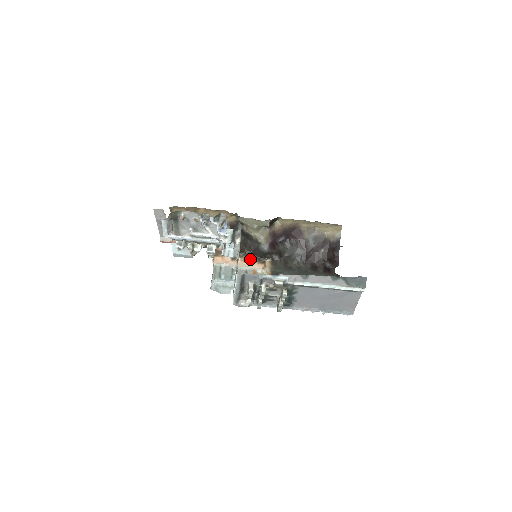
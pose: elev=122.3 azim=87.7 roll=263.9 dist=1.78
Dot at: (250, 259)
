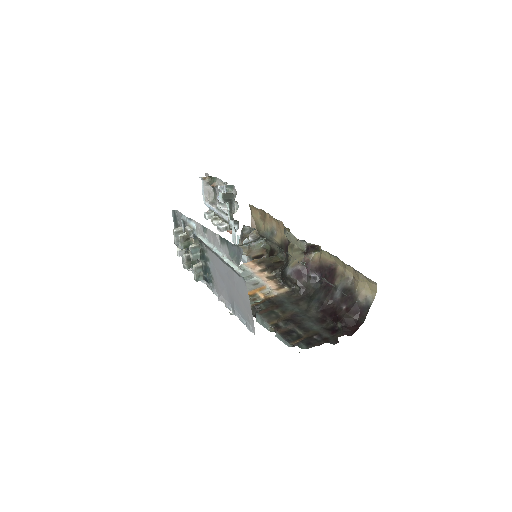
Dot at: (274, 279)
